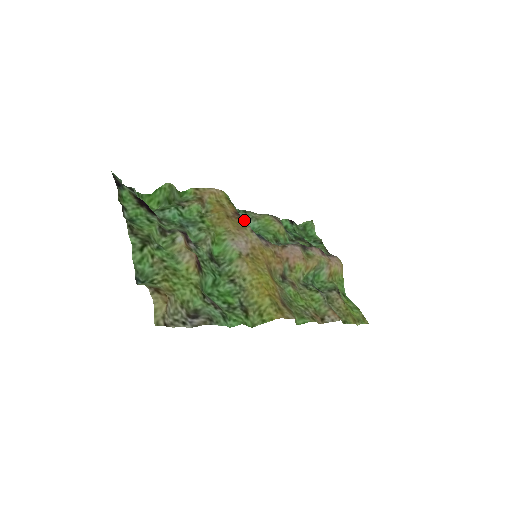
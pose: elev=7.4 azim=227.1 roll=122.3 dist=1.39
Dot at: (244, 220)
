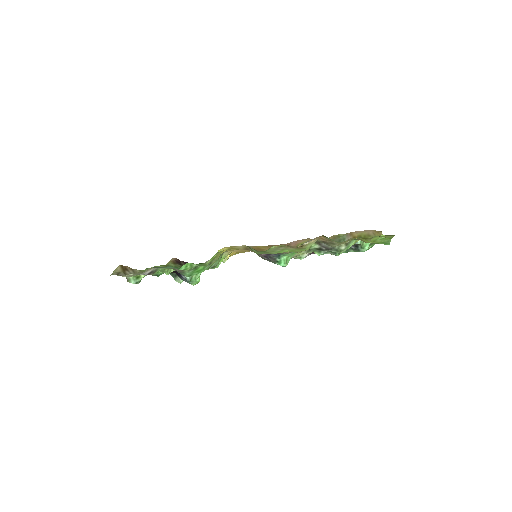
Dot at: occluded
